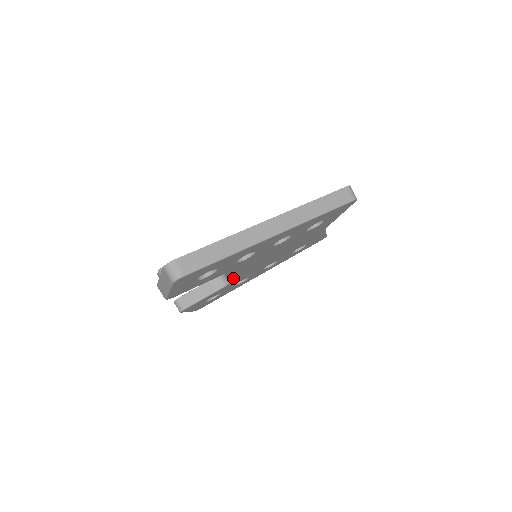
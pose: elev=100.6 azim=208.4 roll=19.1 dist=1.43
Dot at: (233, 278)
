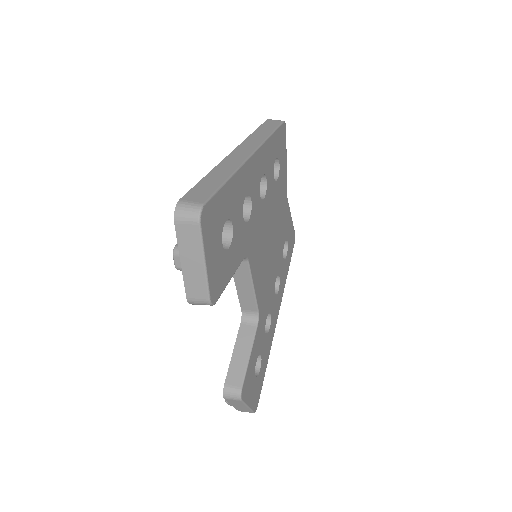
Dot at: (256, 295)
